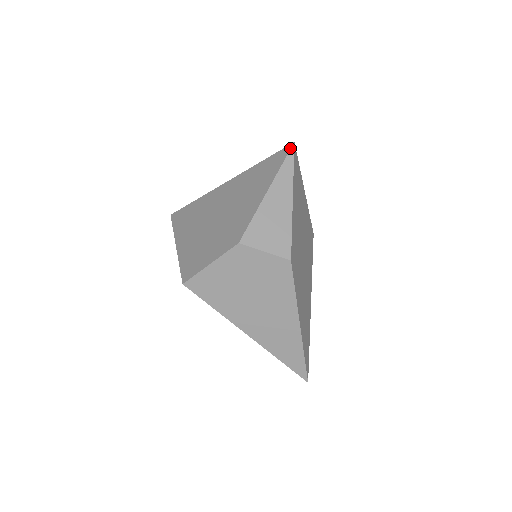
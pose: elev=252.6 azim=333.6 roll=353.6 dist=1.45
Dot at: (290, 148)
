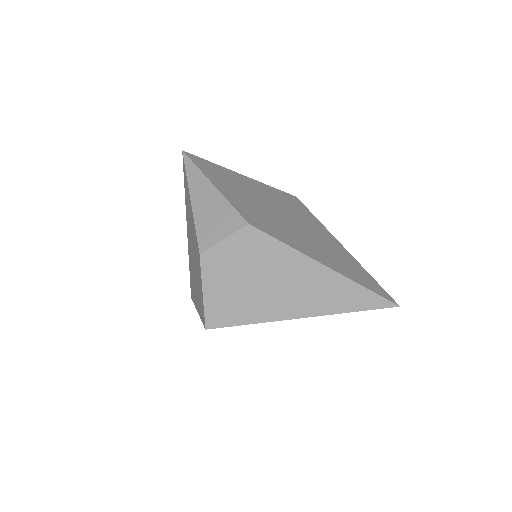
Dot at: (183, 157)
